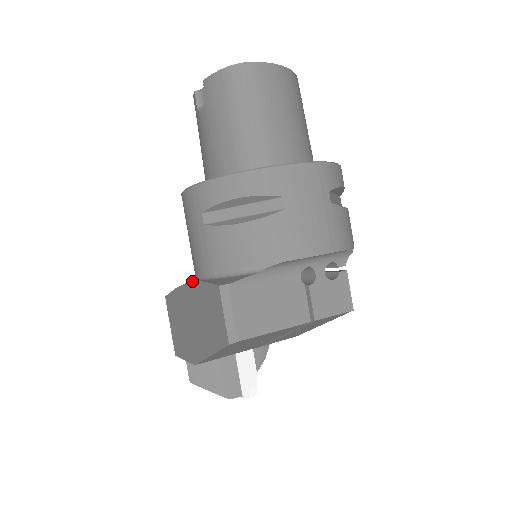
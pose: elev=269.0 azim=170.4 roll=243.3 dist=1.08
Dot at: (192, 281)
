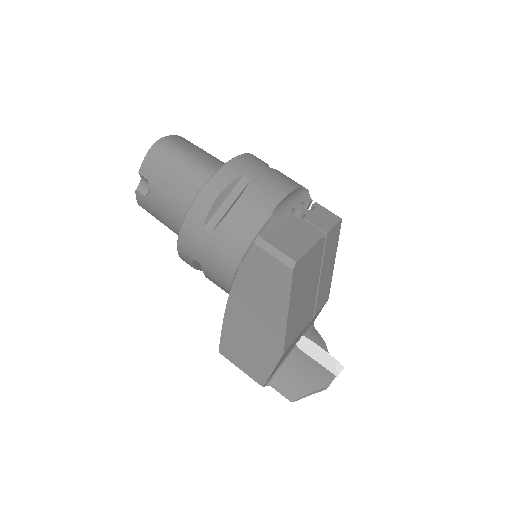
Dot at: (232, 285)
